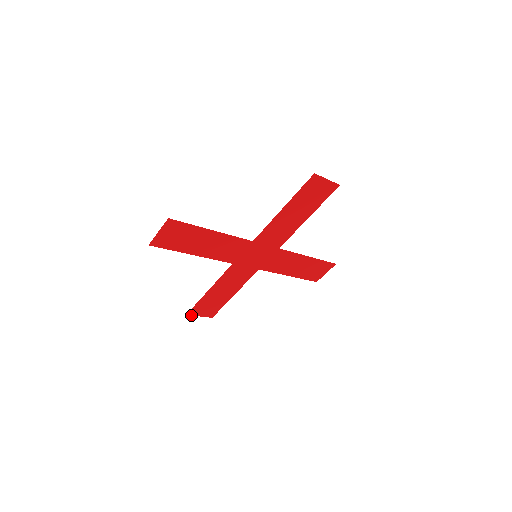
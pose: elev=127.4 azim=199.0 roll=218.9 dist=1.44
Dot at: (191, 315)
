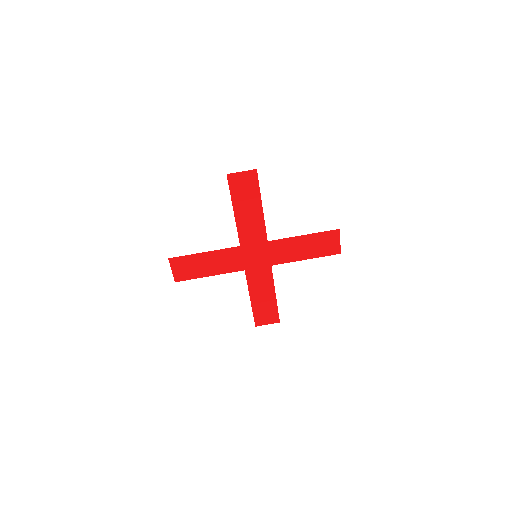
Dot at: occluded
